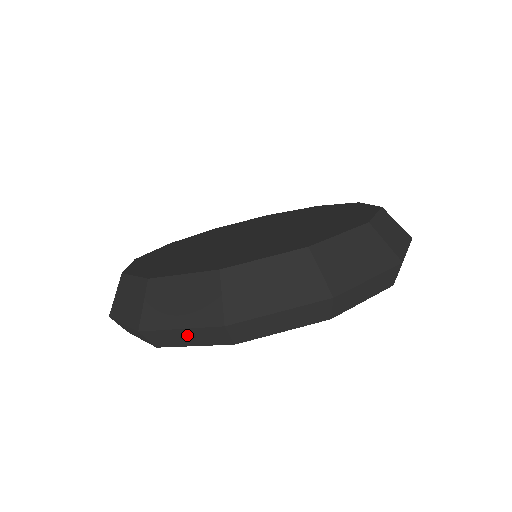
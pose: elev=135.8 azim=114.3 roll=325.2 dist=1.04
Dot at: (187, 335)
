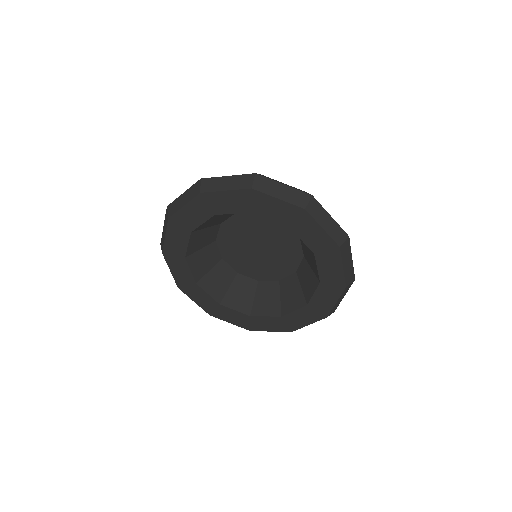
Dot at: (184, 197)
